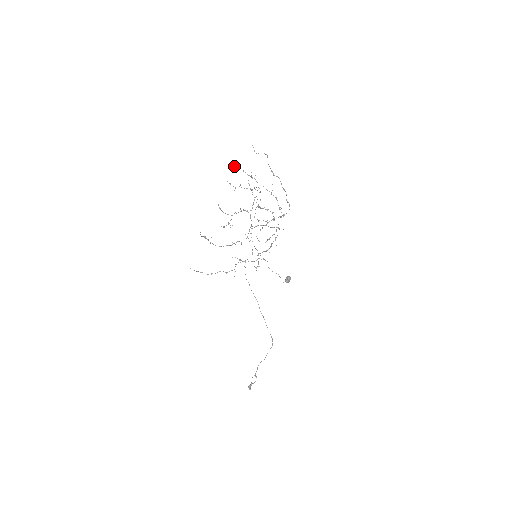
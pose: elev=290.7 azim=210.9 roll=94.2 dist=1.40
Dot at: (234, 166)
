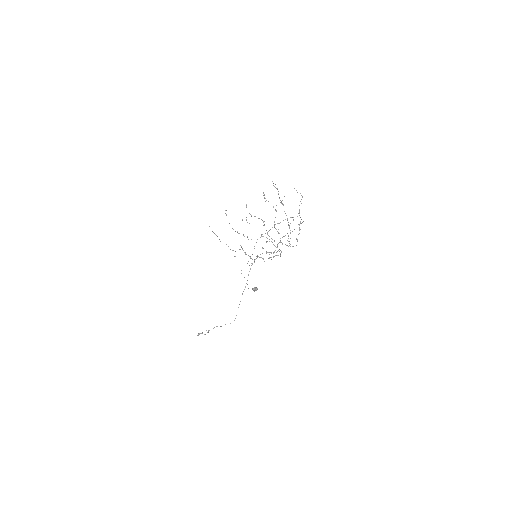
Dot at: occluded
